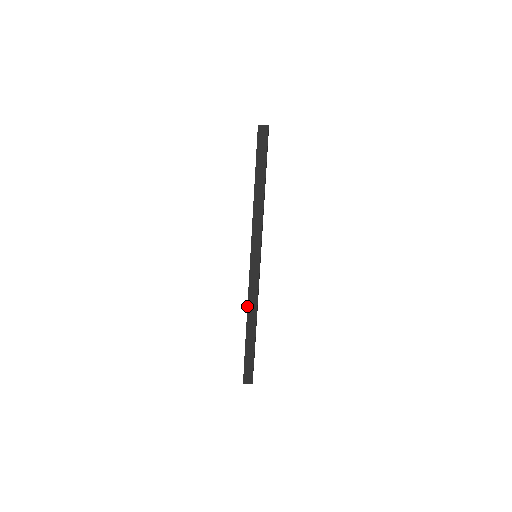
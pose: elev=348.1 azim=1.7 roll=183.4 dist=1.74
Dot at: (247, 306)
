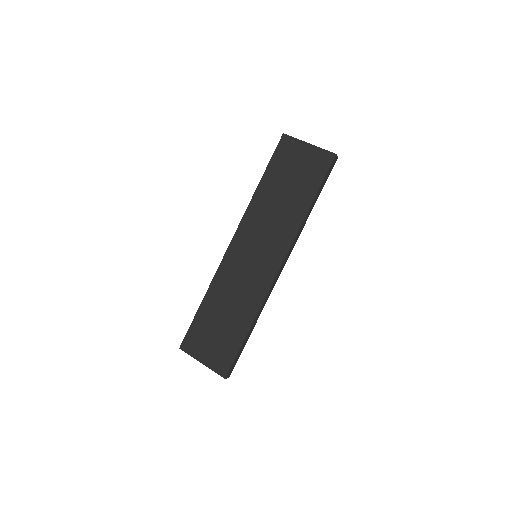
Dot at: (260, 307)
